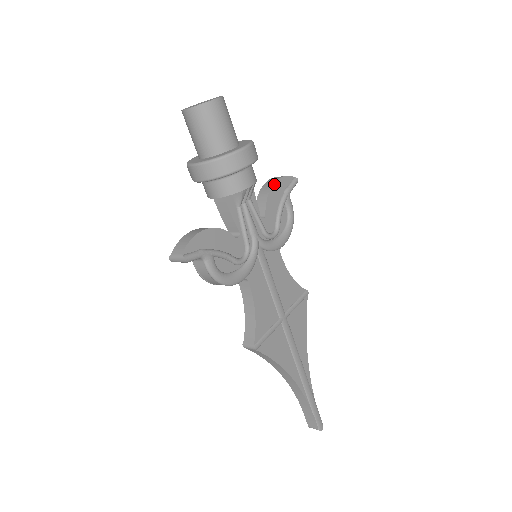
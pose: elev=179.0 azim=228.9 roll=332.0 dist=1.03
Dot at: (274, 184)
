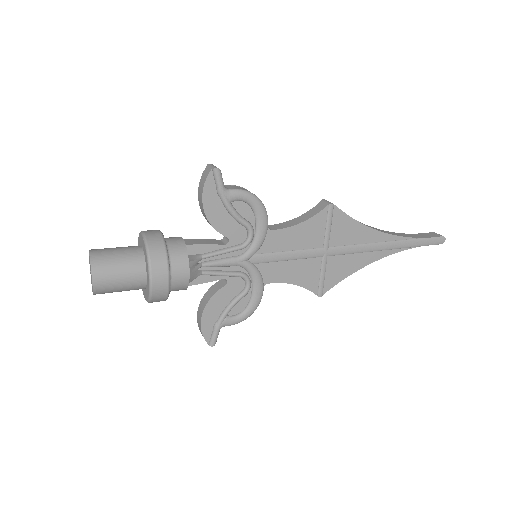
Dot at: (204, 209)
